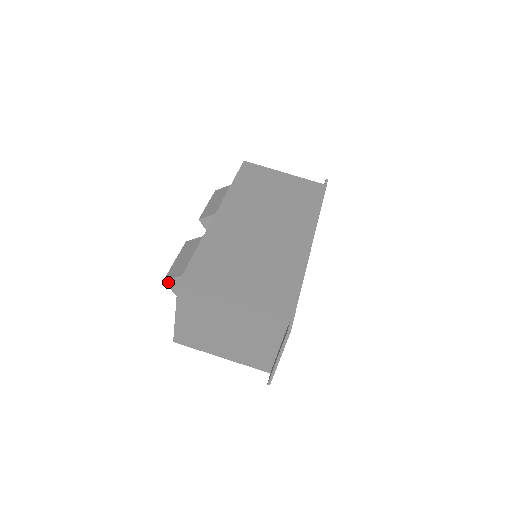
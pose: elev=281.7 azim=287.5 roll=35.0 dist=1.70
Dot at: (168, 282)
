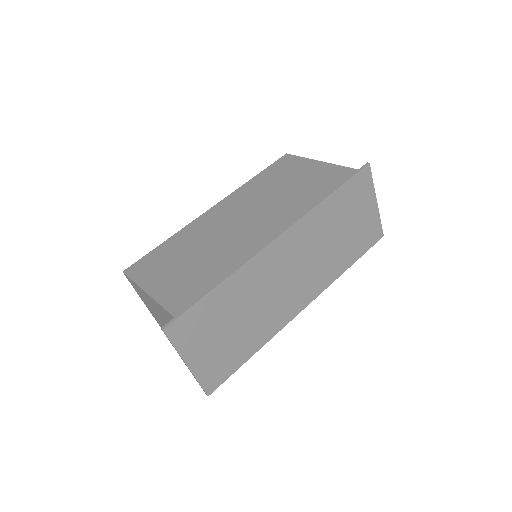
Dot at: occluded
